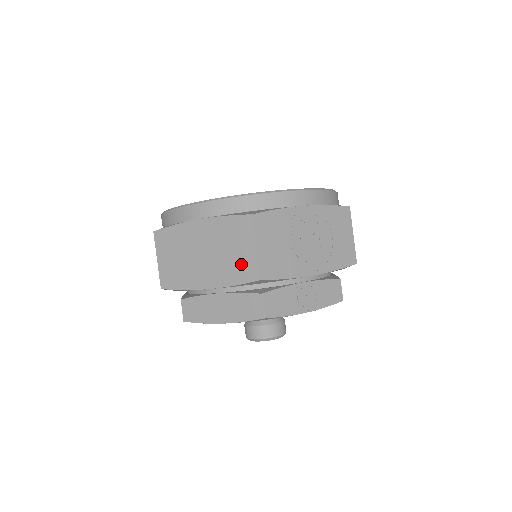
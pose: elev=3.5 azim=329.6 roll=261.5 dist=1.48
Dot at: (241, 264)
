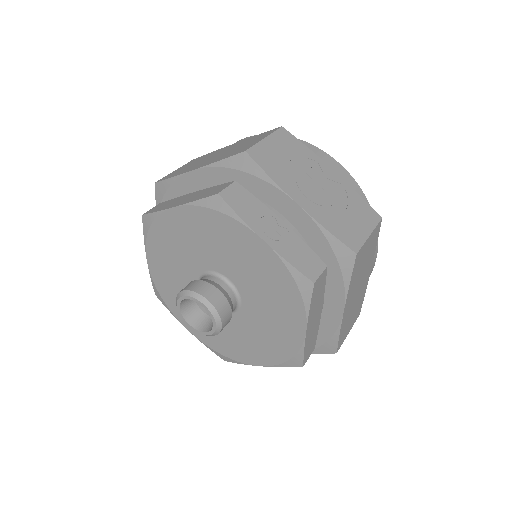
Dot at: (240, 149)
